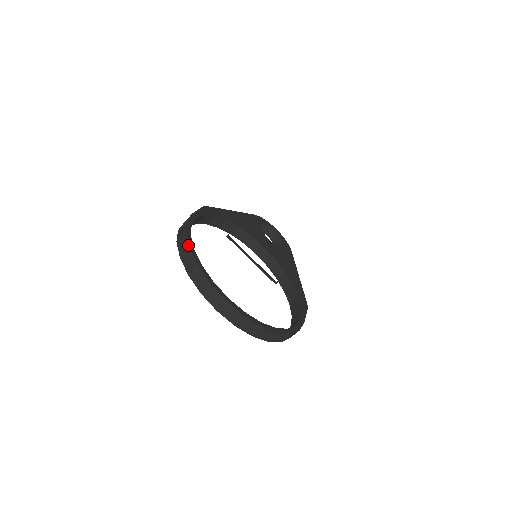
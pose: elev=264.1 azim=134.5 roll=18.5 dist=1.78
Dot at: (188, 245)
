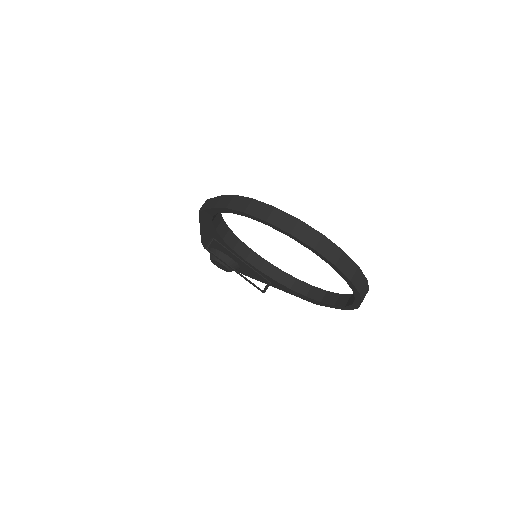
Dot at: (272, 206)
